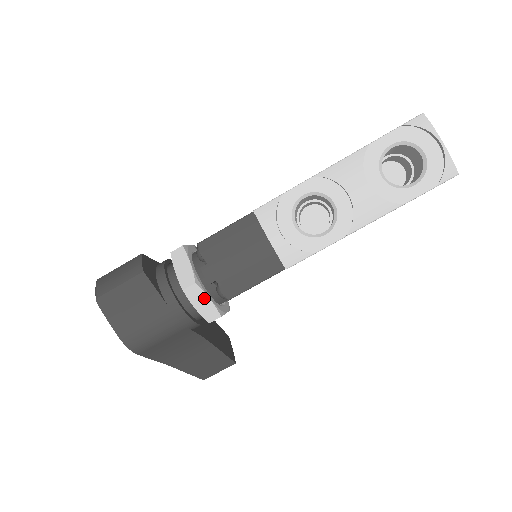
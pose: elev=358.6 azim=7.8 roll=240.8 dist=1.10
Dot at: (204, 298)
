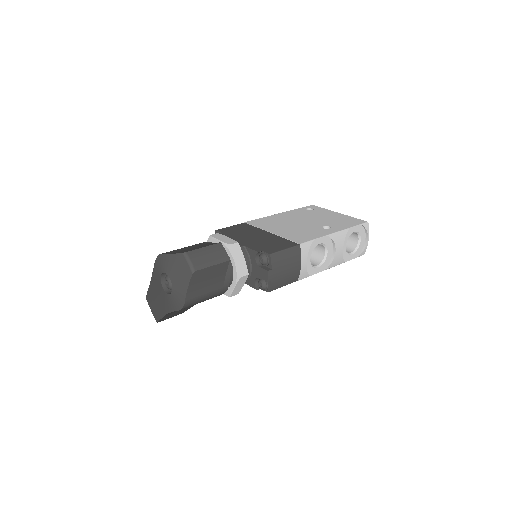
Dot at: (243, 283)
